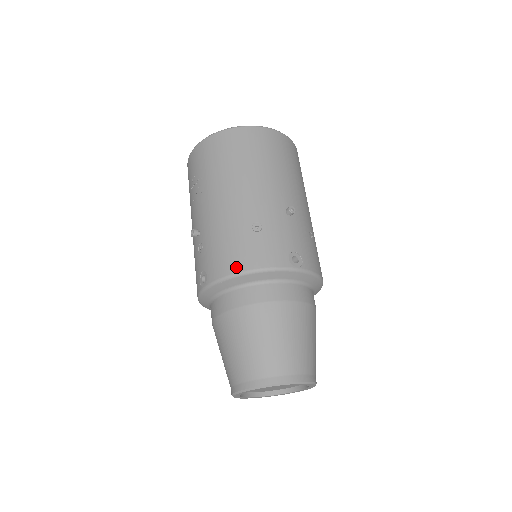
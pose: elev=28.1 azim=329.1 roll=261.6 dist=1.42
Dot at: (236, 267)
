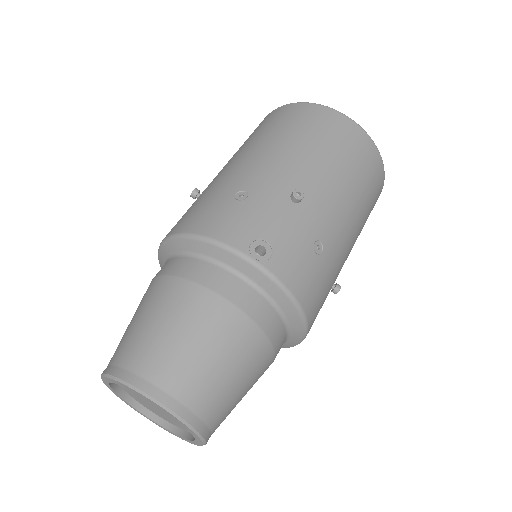
Dot at: (187, 227)
